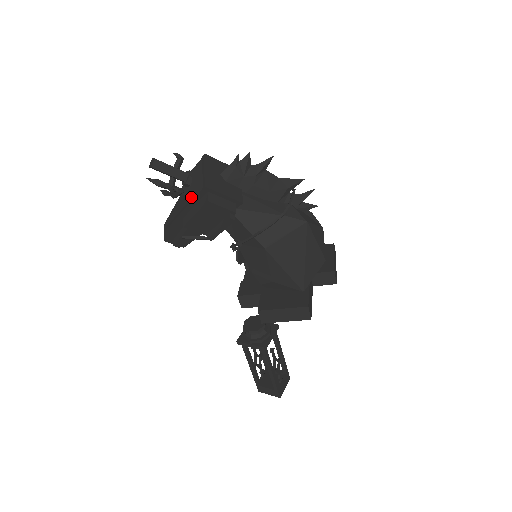
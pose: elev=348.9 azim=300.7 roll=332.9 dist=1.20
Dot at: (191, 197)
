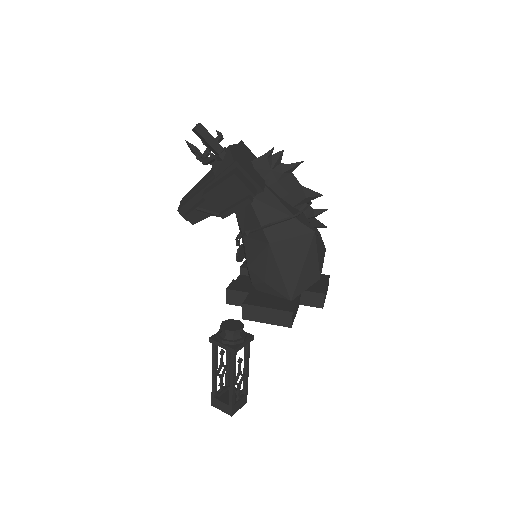
Dot at: (219, 170)
